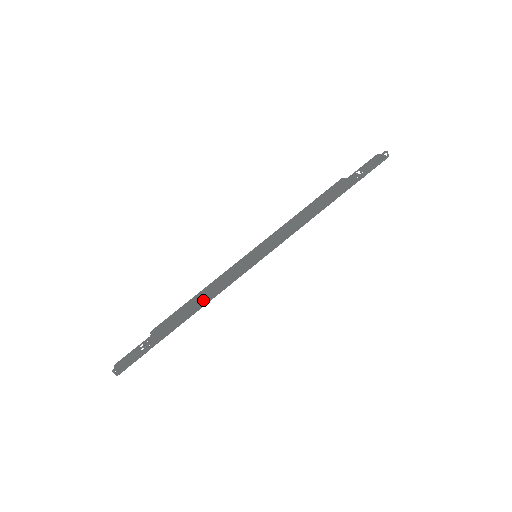
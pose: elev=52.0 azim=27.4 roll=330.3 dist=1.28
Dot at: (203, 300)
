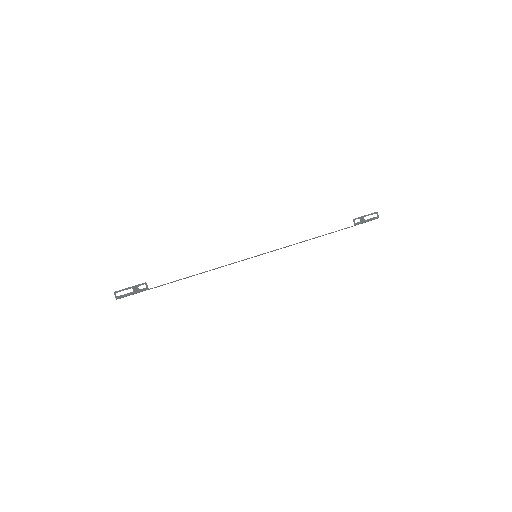
Dot at: occluded
